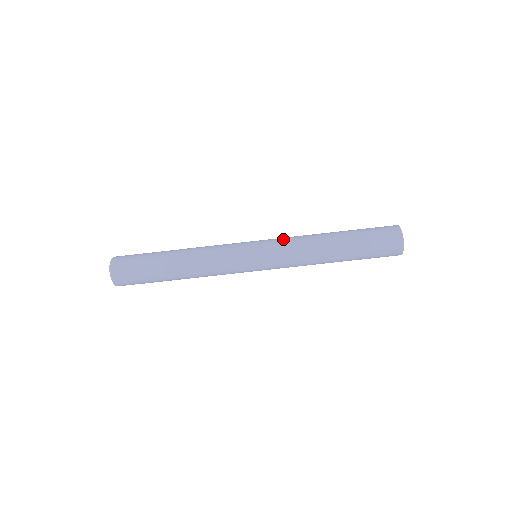
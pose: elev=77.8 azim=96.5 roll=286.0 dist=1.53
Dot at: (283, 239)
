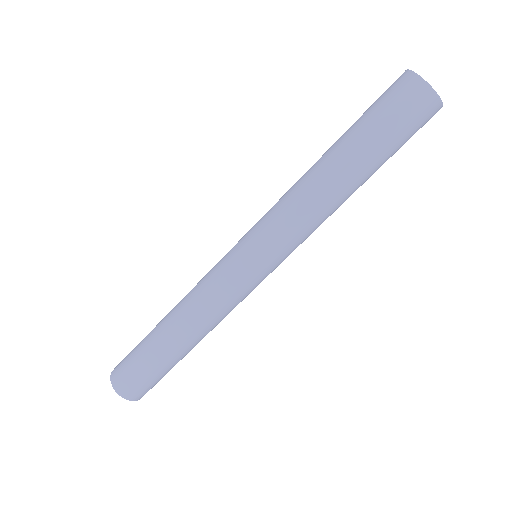
Dot at: occluded
